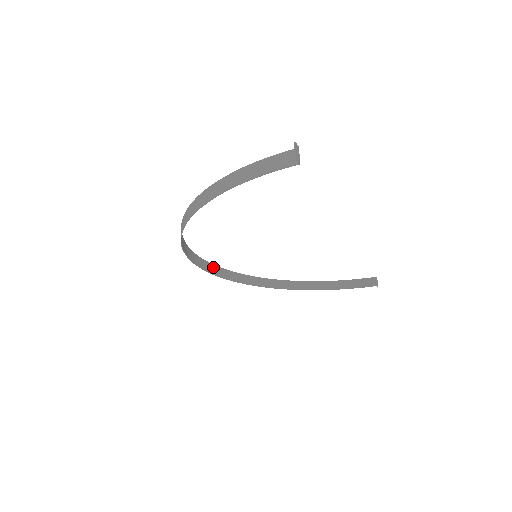
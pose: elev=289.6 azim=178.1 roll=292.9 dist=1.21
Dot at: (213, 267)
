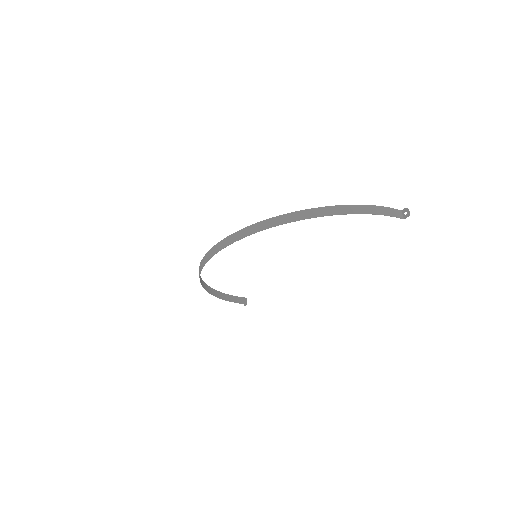
Dot at: (209, 253)
